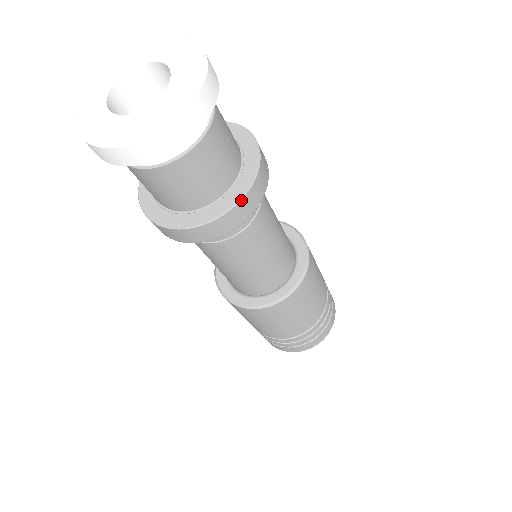
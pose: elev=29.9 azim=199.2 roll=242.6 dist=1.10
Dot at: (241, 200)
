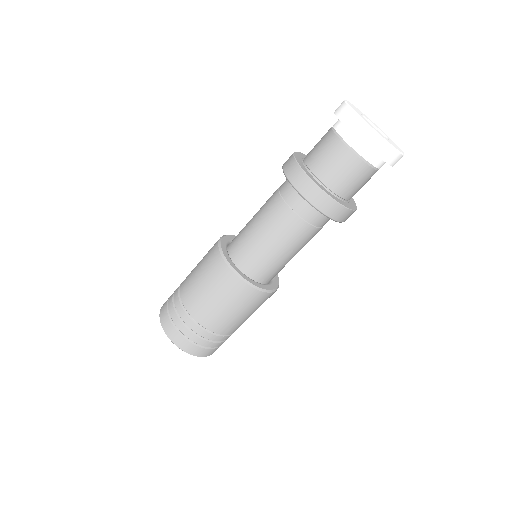
Dot at: (337, 202)
